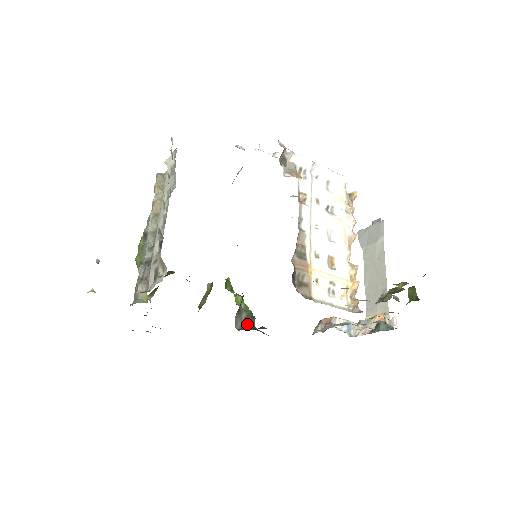
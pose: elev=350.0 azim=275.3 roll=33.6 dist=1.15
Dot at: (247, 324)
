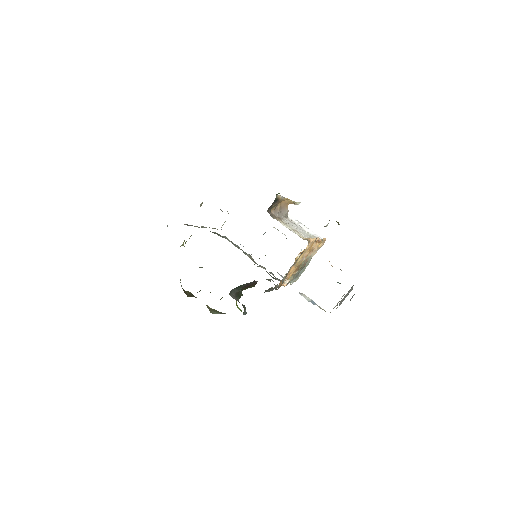
Dot at: occluded
